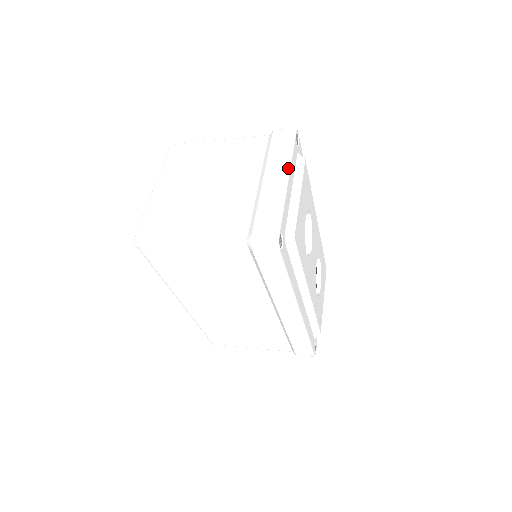
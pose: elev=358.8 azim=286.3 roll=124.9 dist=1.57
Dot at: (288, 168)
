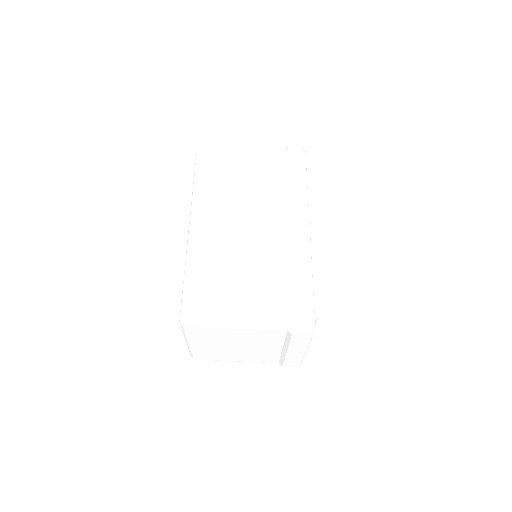
Dot at: occluded
